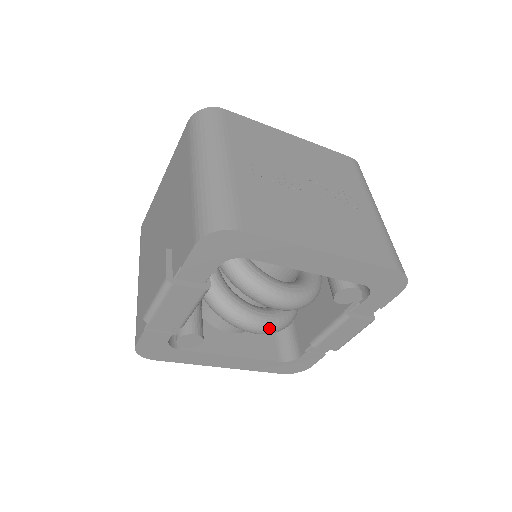
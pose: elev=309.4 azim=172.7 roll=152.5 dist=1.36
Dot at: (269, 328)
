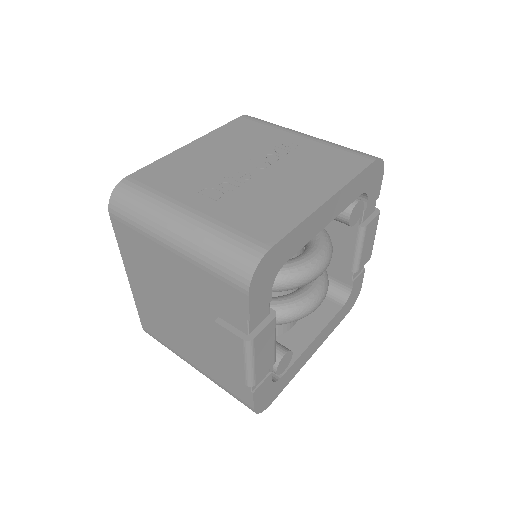
Dot at: (323, 293)
